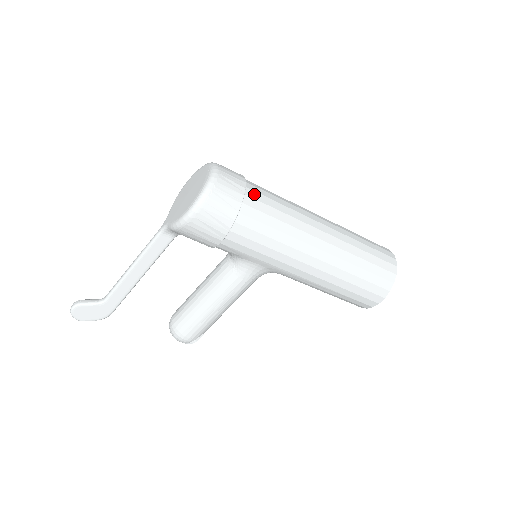
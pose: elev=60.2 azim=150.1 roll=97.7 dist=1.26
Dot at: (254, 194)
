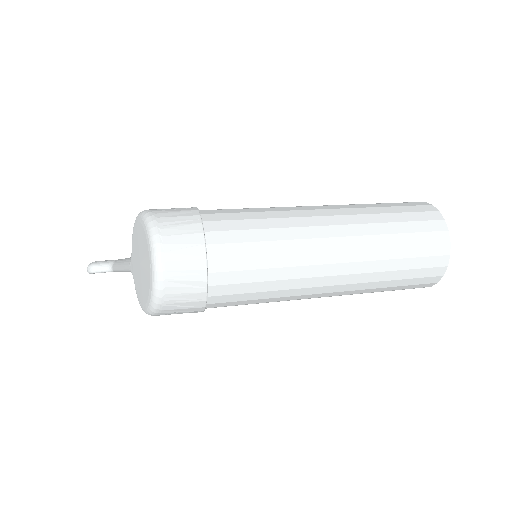
Dot at: (222, 277)
